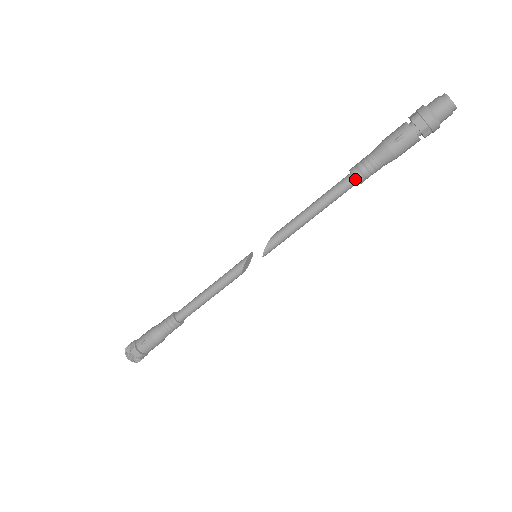
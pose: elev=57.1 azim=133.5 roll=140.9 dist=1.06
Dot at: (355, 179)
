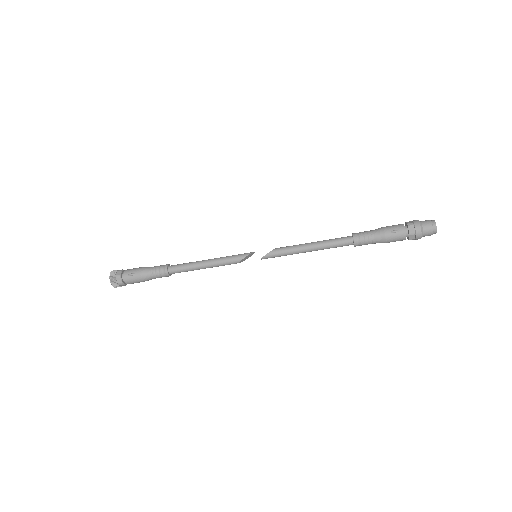
Dot at: (353, 241)
